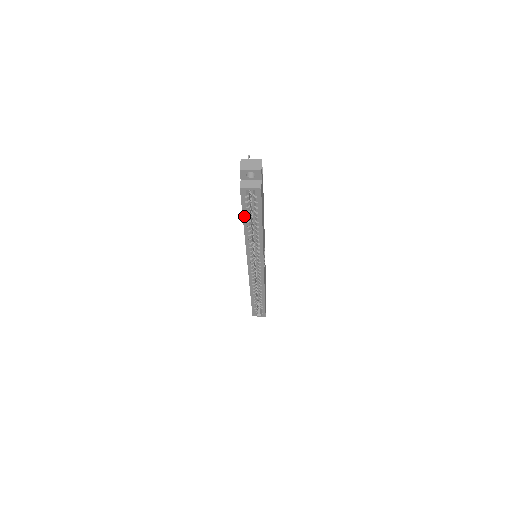
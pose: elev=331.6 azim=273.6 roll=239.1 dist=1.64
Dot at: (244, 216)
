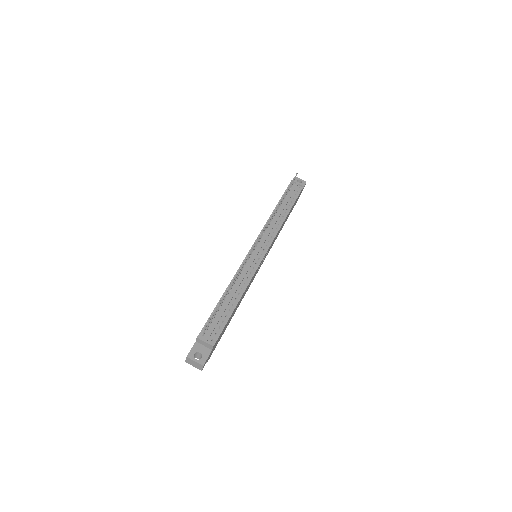
Dot at: occluded
